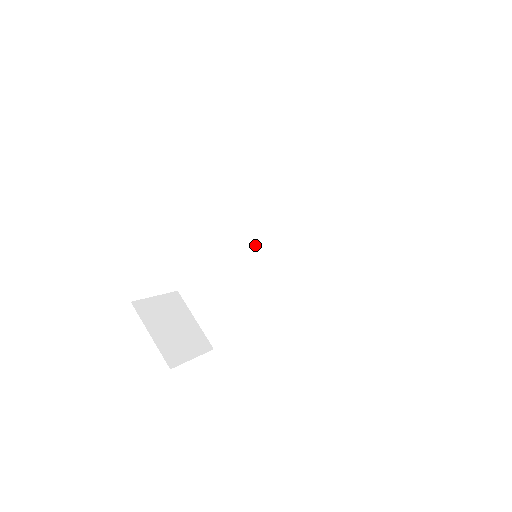
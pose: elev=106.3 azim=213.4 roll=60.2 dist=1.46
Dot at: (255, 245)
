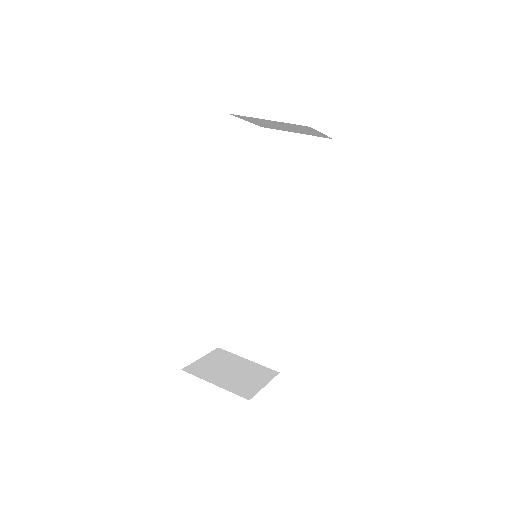
Dot at: (253, 258)
